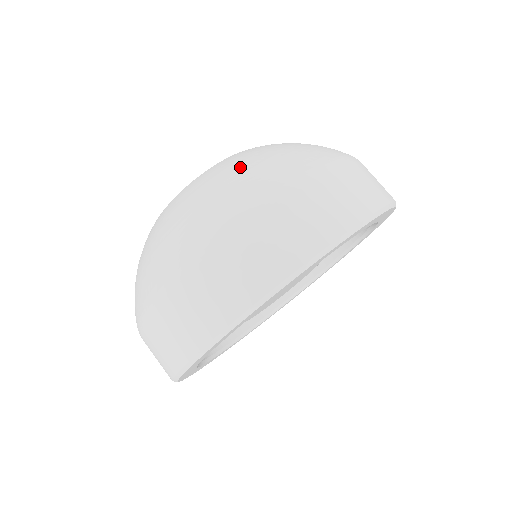
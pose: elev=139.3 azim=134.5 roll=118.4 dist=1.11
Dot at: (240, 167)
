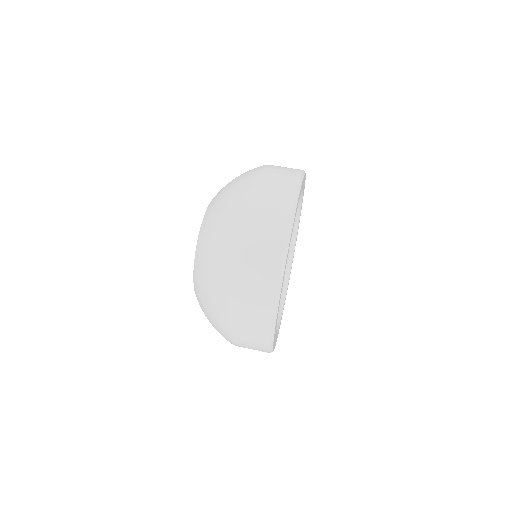
Dot at: occluded
